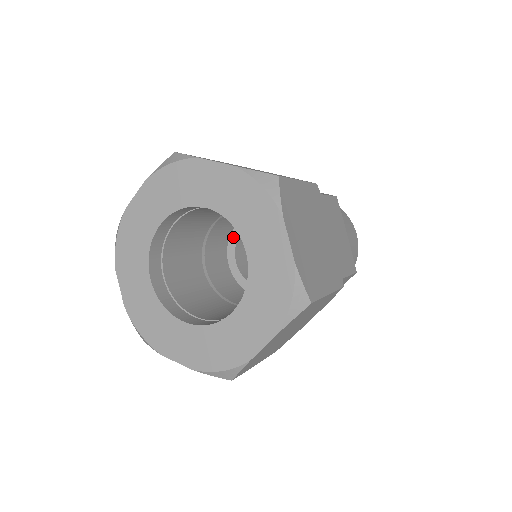
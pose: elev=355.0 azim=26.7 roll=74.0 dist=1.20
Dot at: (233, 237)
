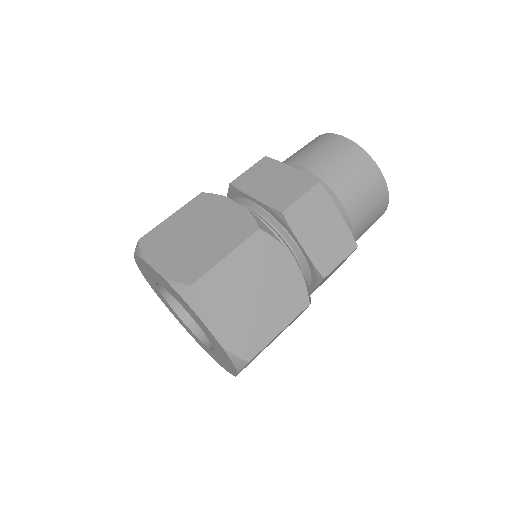
Dot at: occluded
